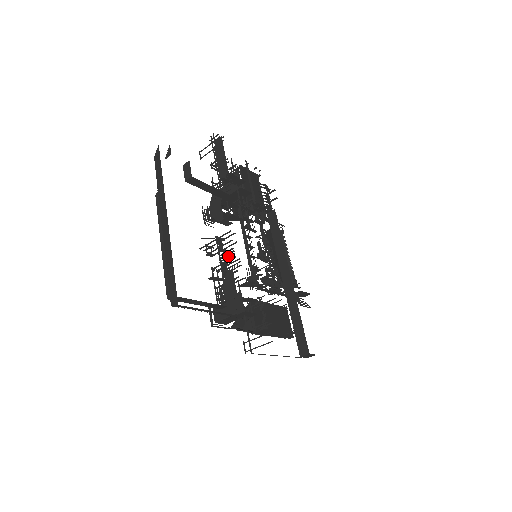
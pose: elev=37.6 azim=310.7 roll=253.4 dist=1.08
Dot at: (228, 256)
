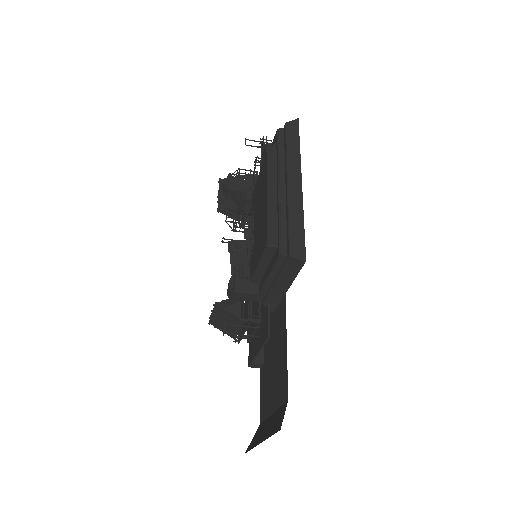
Dot at: occluded
